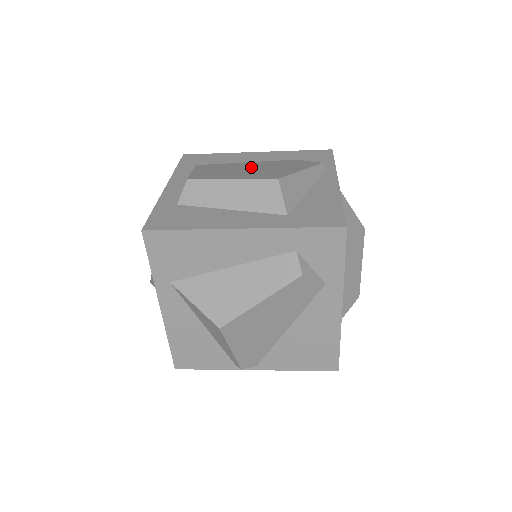
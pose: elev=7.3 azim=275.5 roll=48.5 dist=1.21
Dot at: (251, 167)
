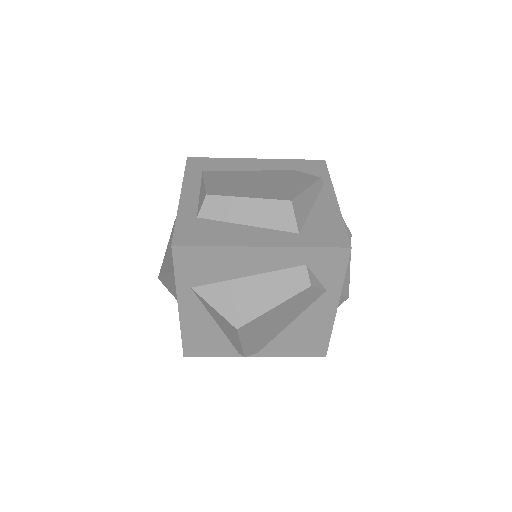
Dot at: (258, 179)
